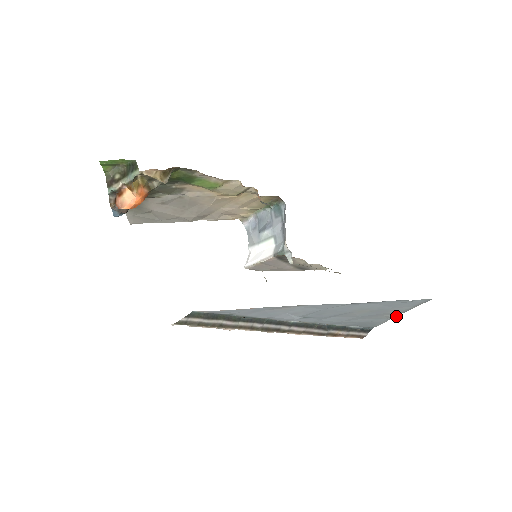
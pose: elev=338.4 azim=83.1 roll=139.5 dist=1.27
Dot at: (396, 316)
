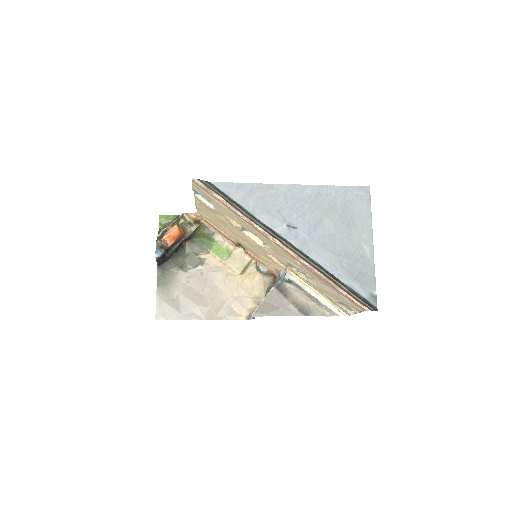
Dot at: (373, 247)
